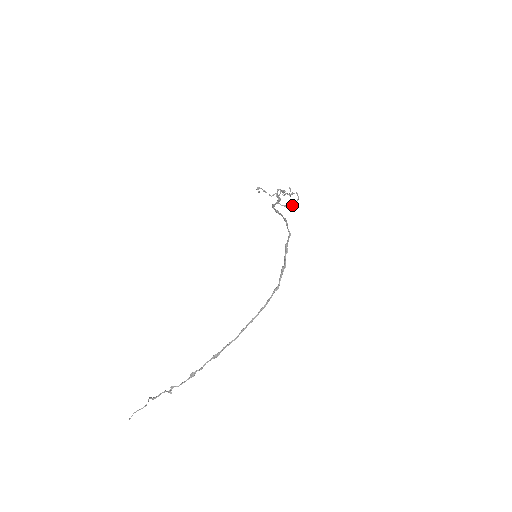
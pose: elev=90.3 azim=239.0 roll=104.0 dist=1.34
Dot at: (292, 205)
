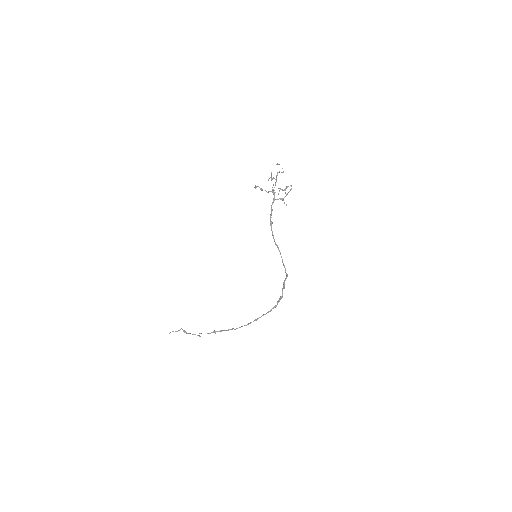
Dot at: (286, 195)
